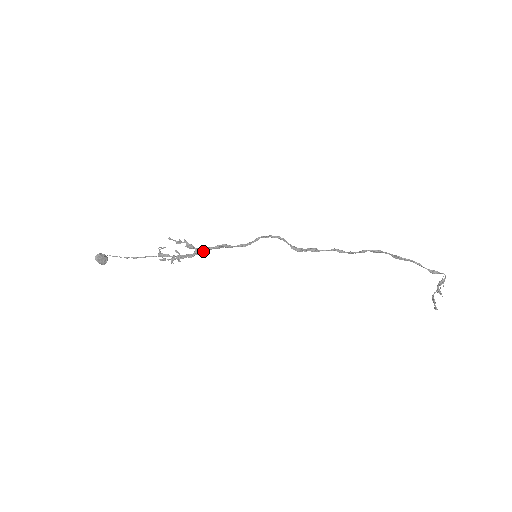
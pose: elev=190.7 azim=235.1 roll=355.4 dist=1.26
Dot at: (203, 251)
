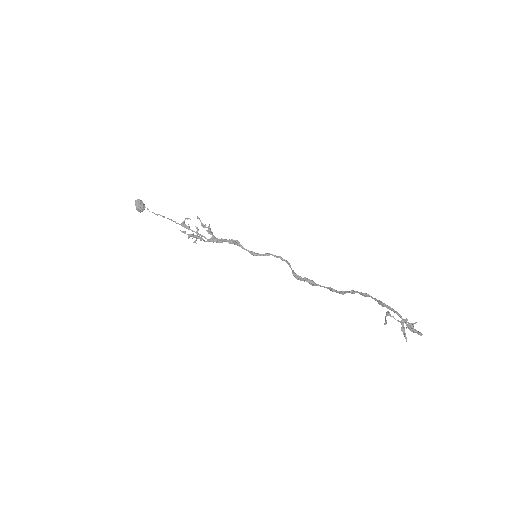
Dot at: (218, 240)
